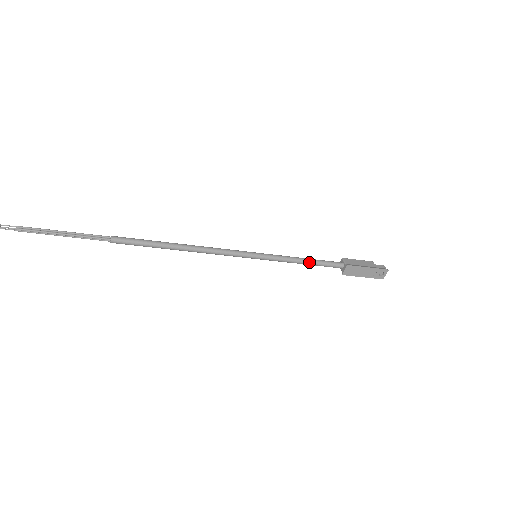
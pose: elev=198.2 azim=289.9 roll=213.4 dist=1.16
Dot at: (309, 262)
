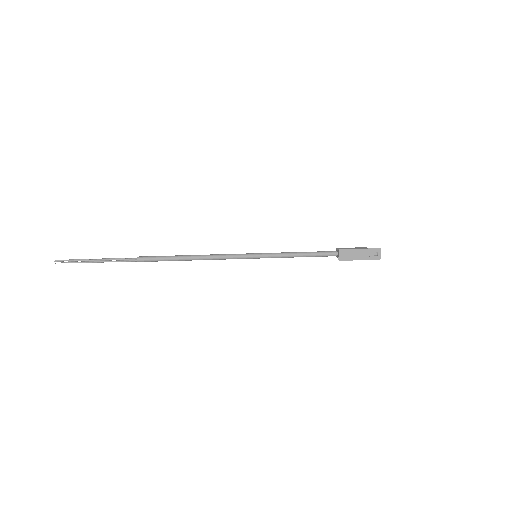
Dot at: (304, 254)
